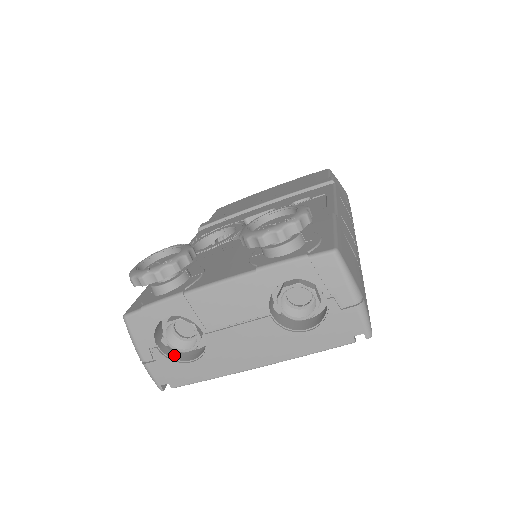
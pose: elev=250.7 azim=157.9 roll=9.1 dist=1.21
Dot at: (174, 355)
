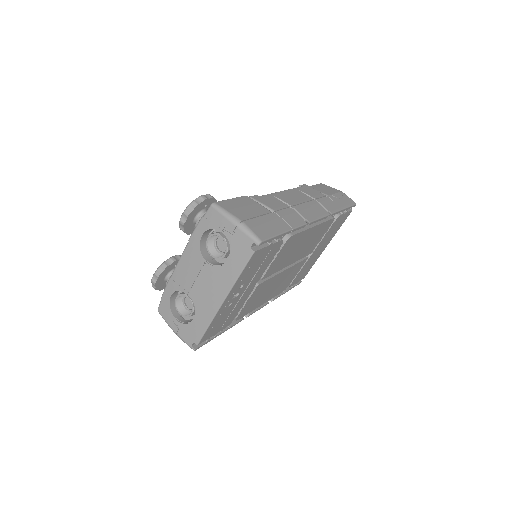
Dot at: (188, 321)
